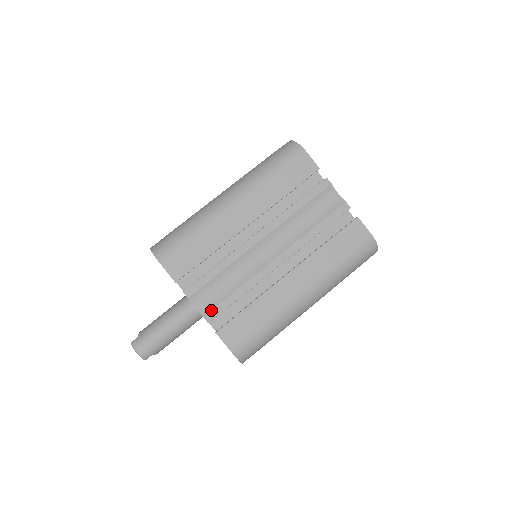
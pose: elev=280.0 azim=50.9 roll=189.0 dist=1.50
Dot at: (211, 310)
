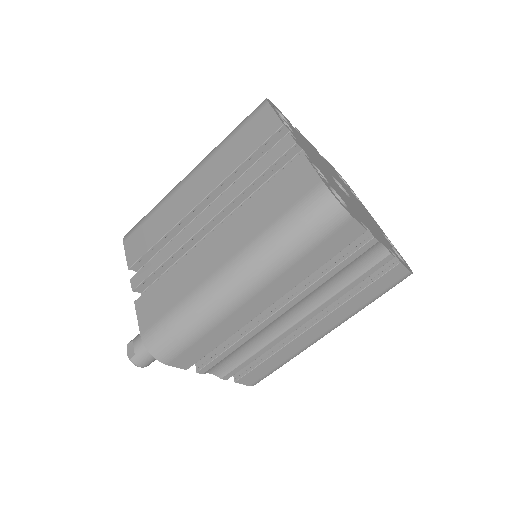
Dot at: (229, 373)
